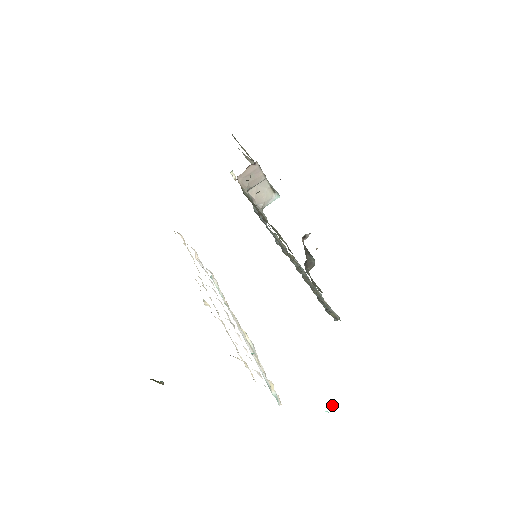
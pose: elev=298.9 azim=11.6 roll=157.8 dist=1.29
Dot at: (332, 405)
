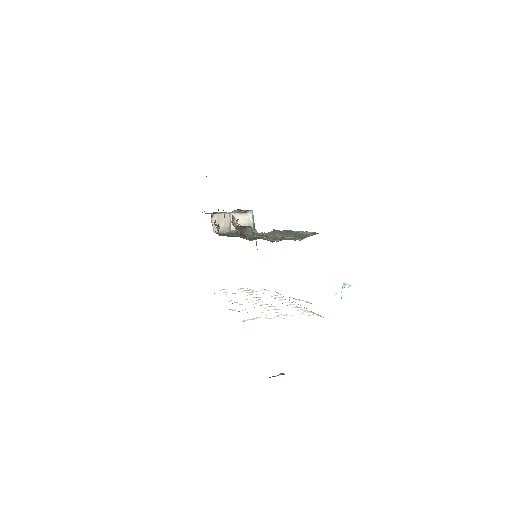
Dot at: (347, 286)
